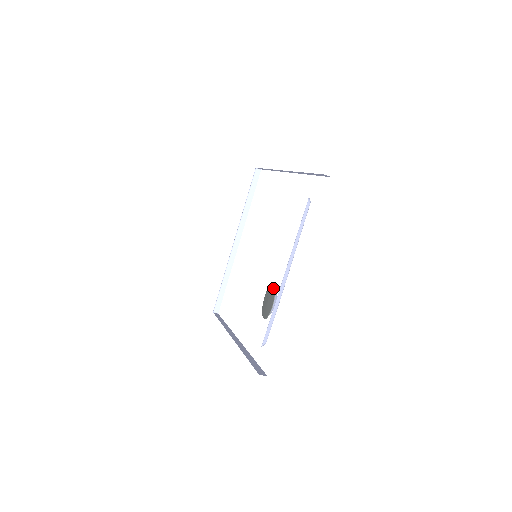
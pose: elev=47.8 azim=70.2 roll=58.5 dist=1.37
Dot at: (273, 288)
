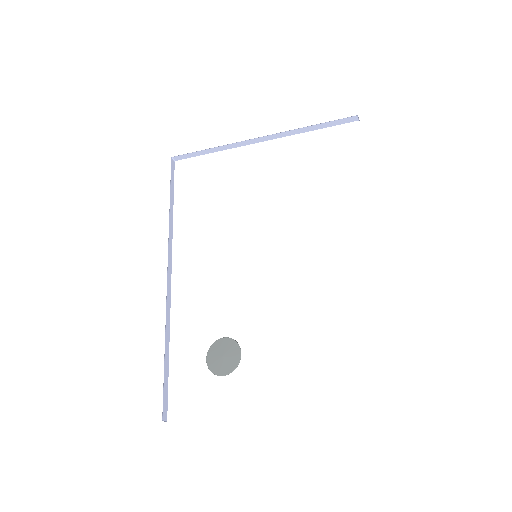
Dot at: (237, 360)
